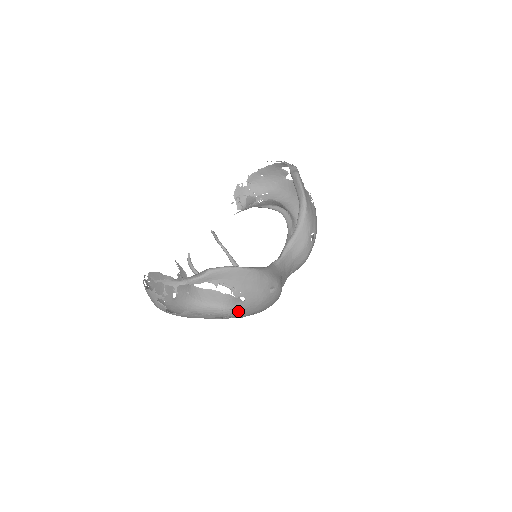
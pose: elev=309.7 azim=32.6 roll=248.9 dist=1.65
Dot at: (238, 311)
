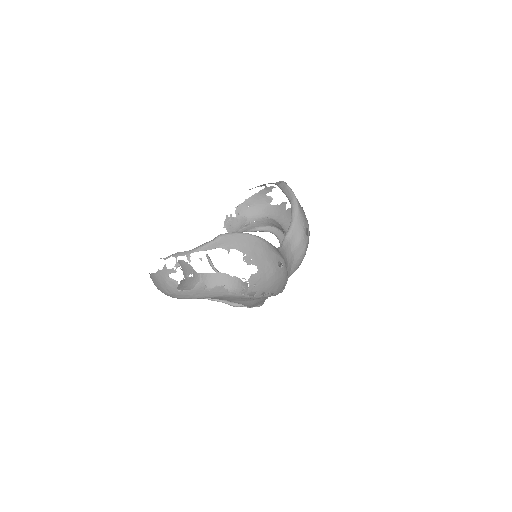
Dot at: (250, 283)
